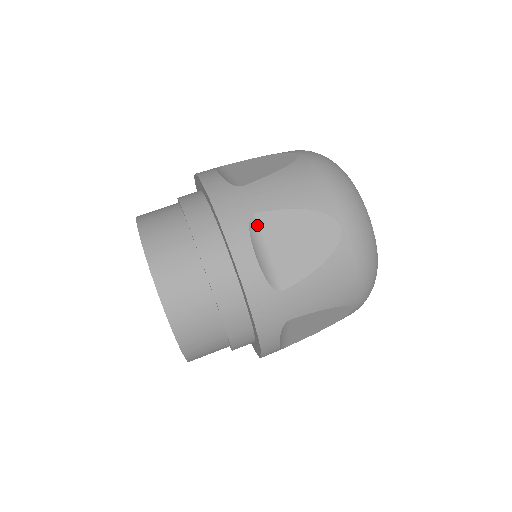
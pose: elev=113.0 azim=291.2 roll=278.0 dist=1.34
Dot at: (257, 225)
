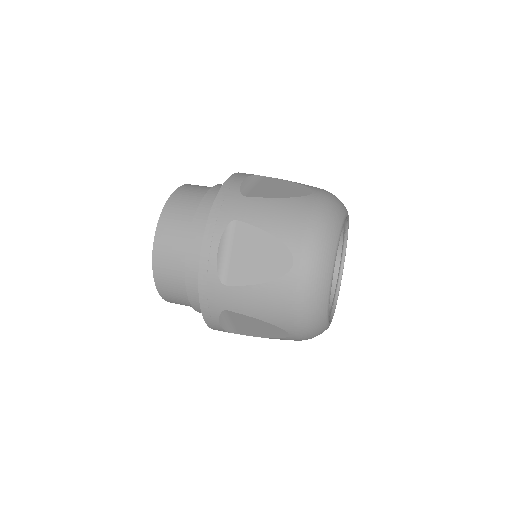
Dot at: (260, 178)
